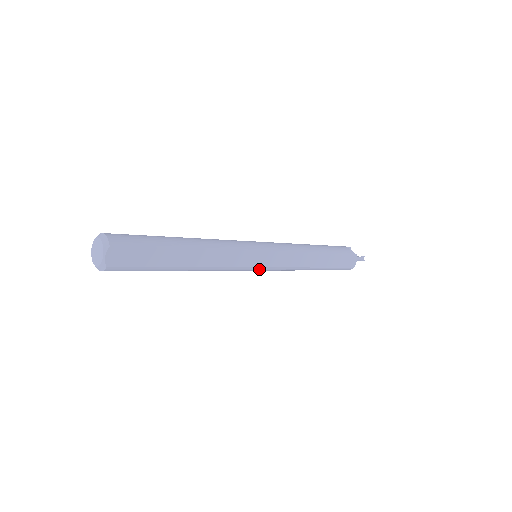
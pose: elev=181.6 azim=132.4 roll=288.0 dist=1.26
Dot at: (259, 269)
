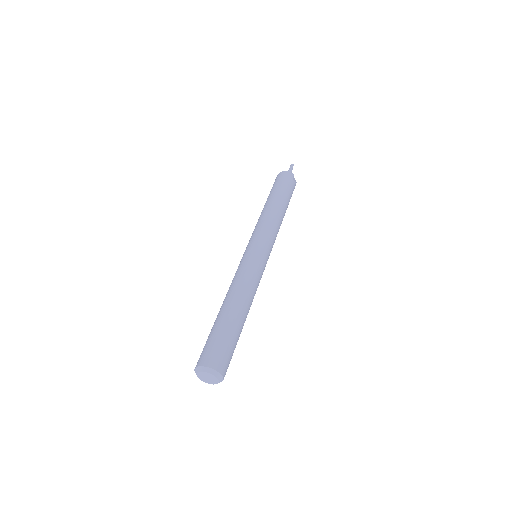
Dot at: occluded
